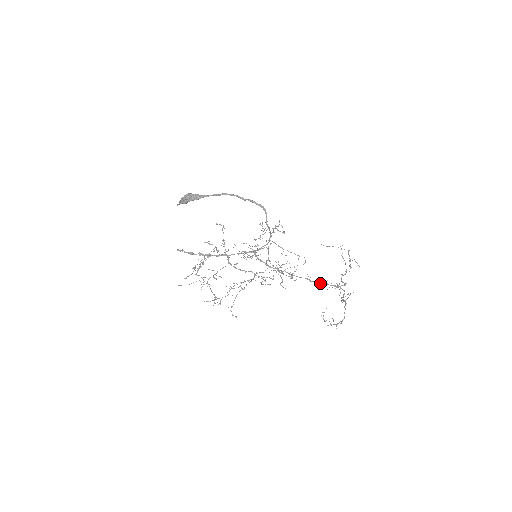
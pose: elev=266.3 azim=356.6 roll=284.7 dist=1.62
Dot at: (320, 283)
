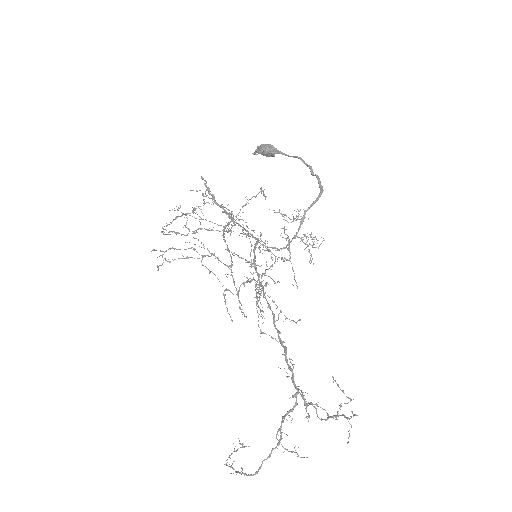
Dot at: (281, 342)
